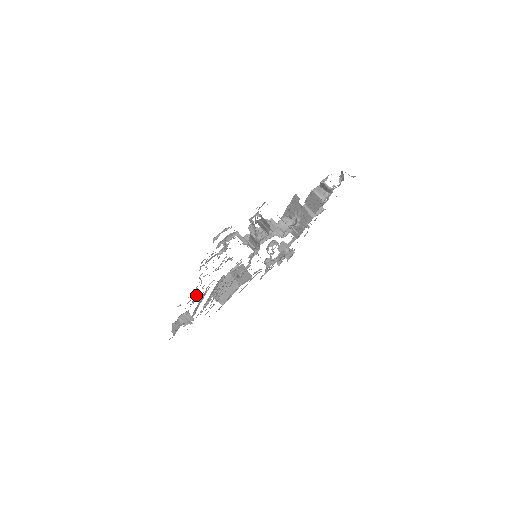
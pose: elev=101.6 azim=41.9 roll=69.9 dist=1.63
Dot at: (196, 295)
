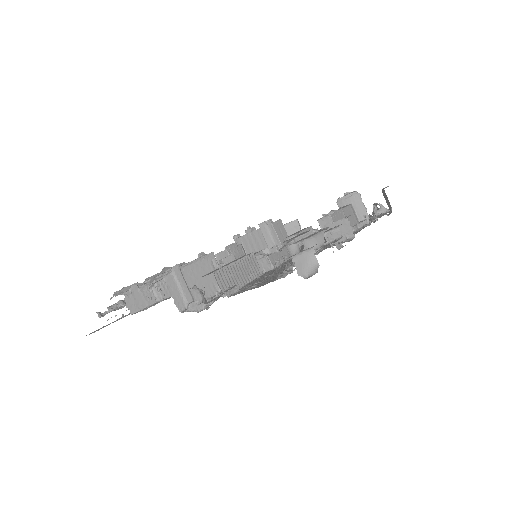
Dot at: occluded
